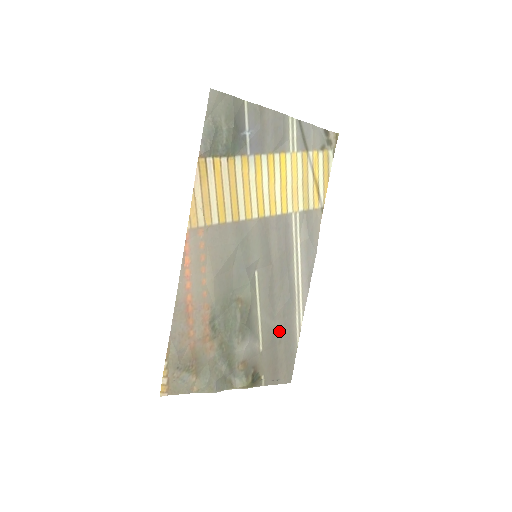
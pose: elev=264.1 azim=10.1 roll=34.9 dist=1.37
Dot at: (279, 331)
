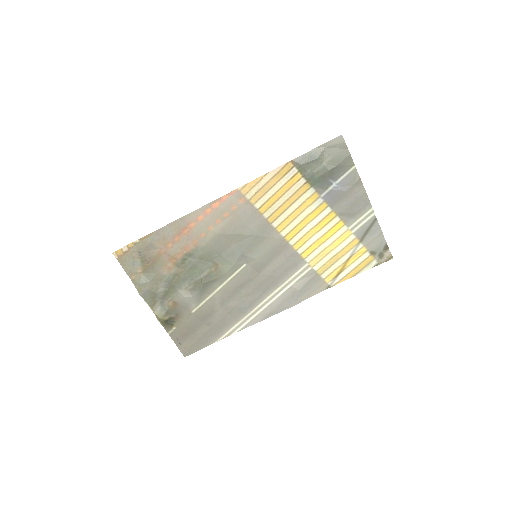
Dot at: (216, 317)
